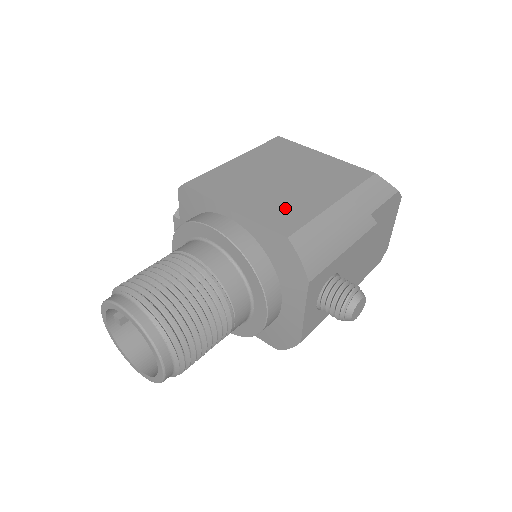
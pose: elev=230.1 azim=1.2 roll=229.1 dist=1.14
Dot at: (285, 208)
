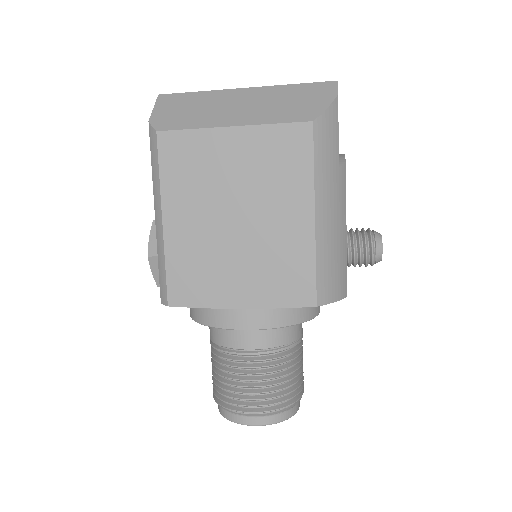
Dot at: (281, 268)
